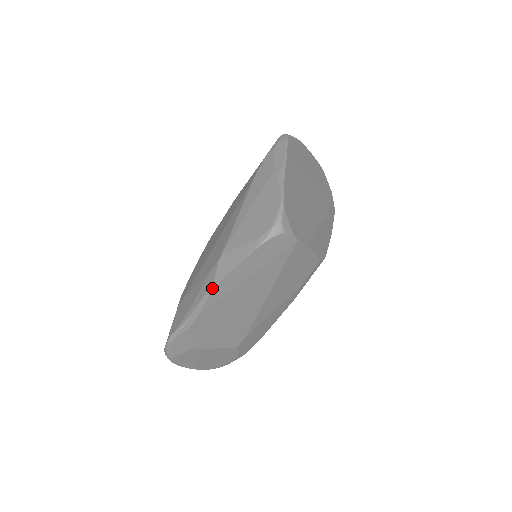
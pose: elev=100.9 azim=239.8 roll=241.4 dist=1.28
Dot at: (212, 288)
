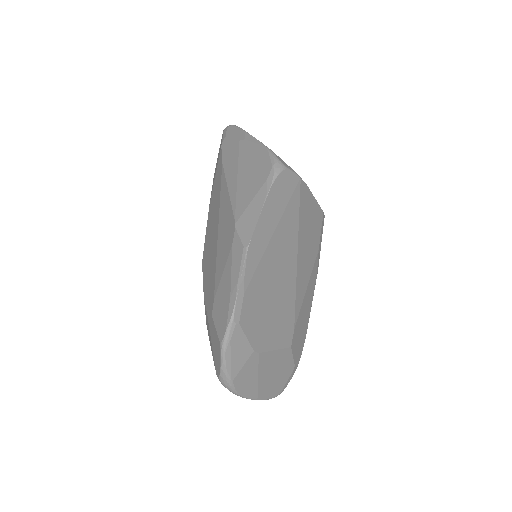
Dot at: (245, 253)
